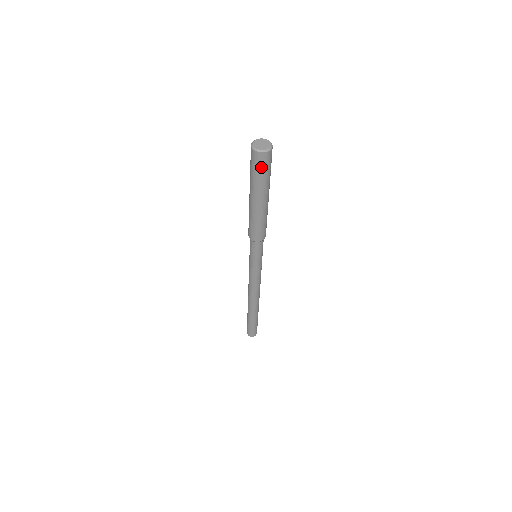
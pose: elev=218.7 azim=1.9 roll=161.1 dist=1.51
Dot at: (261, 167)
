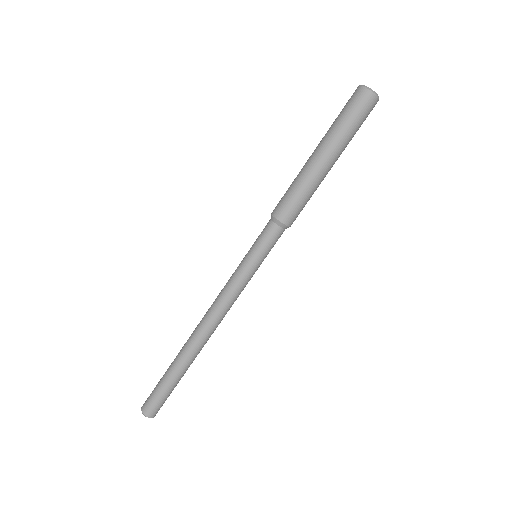
Dot at: (360, 112)
